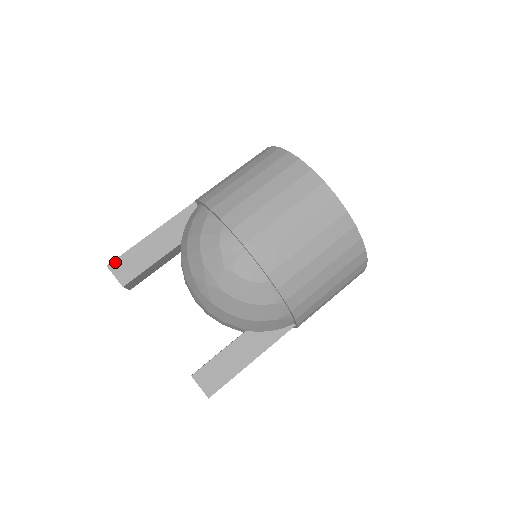
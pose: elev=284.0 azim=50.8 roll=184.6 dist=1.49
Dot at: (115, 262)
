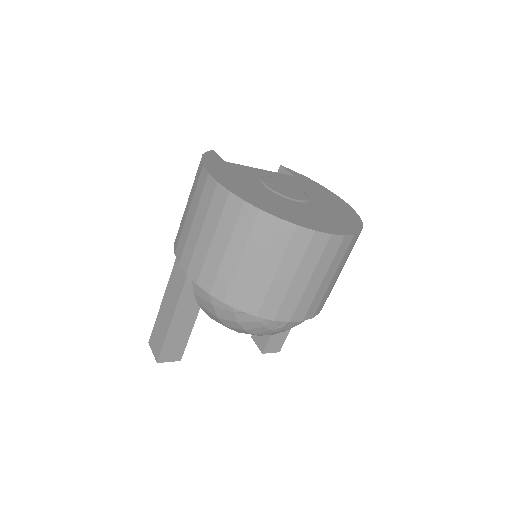
Dot at: (161, 357)
